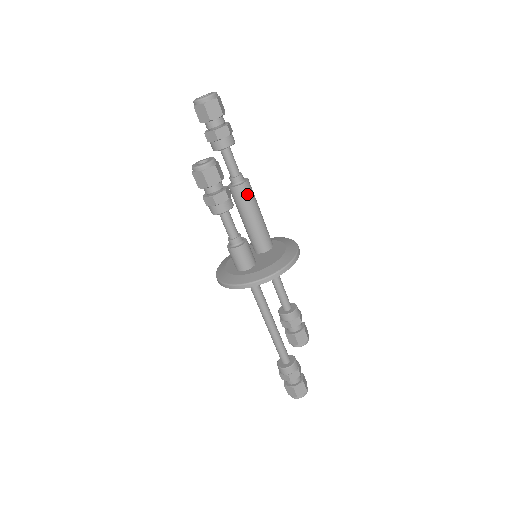
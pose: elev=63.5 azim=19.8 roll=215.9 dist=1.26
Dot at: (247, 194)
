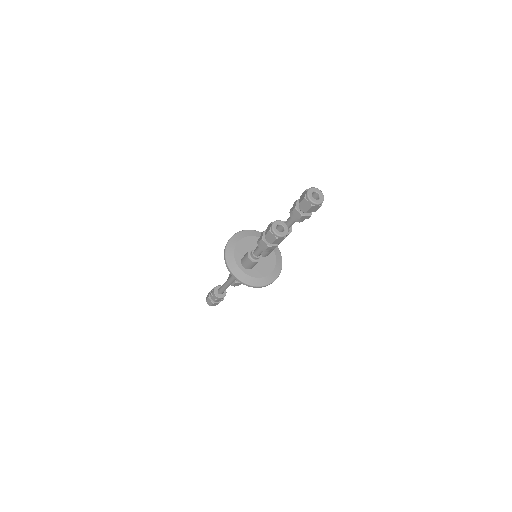
Dot at: occluded
